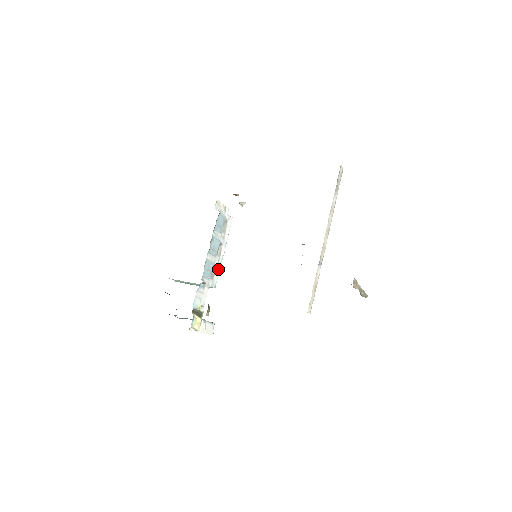
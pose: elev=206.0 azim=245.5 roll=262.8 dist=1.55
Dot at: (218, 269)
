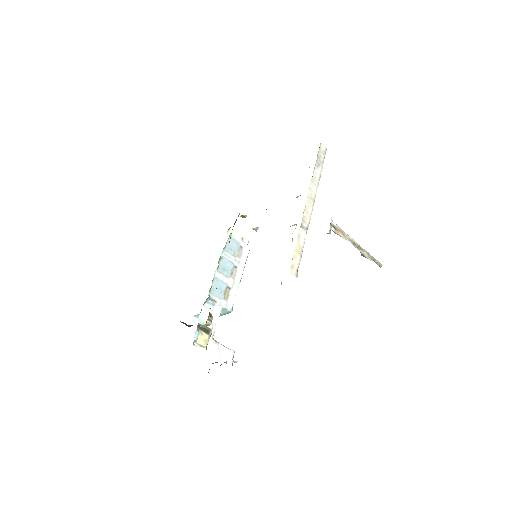
Dot at: (234, 292)
